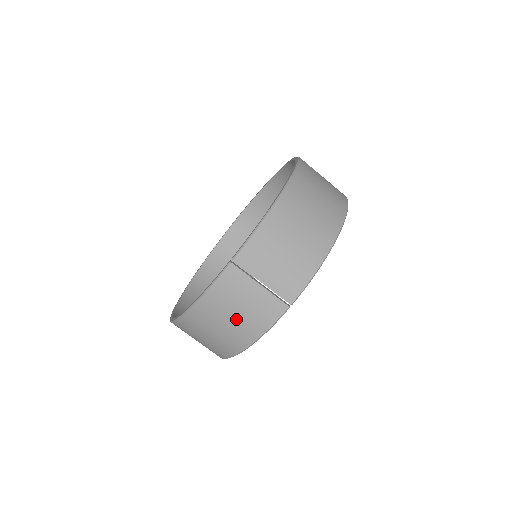
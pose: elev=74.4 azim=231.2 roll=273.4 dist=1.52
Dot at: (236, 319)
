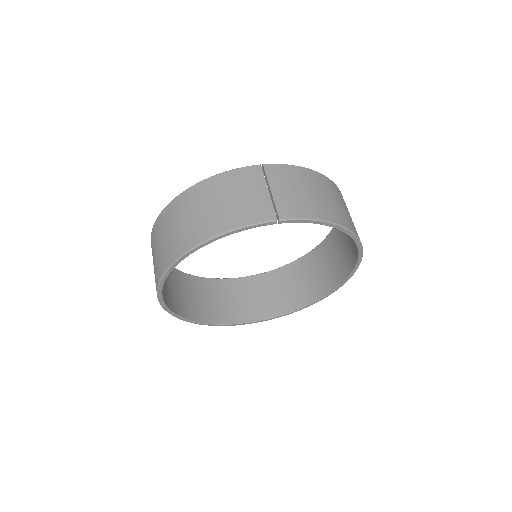
Dot at: (226, 204)
